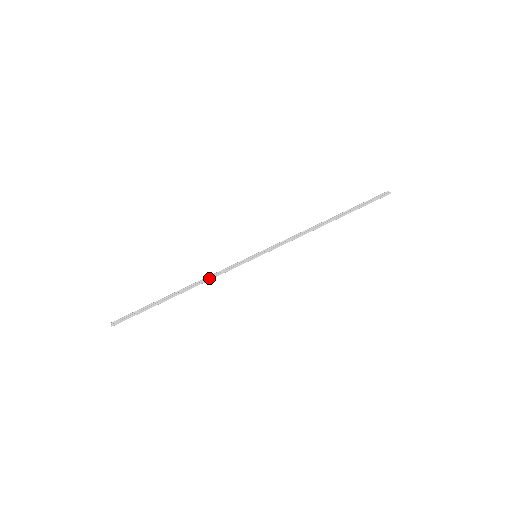
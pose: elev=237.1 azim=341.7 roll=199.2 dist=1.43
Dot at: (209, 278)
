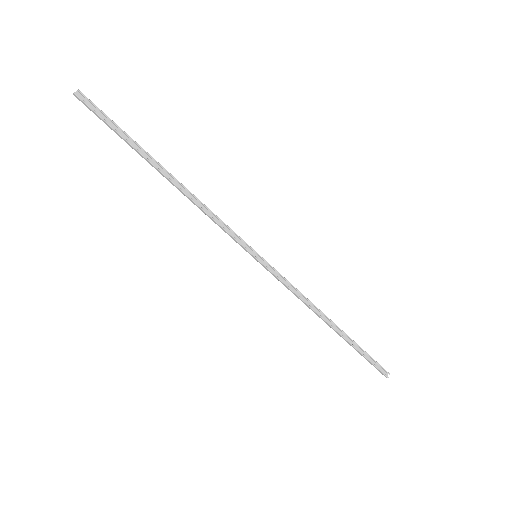
Dot at: (202, 209)
